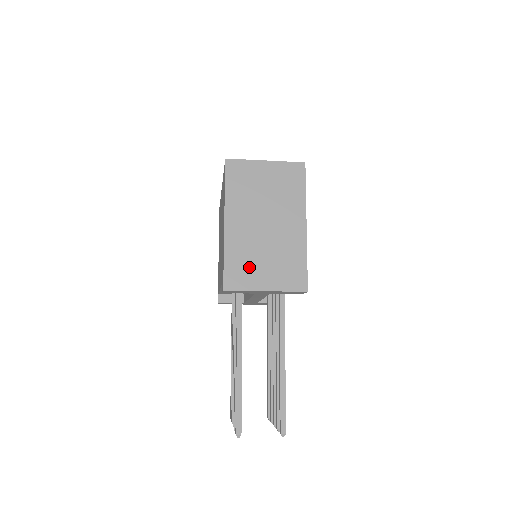
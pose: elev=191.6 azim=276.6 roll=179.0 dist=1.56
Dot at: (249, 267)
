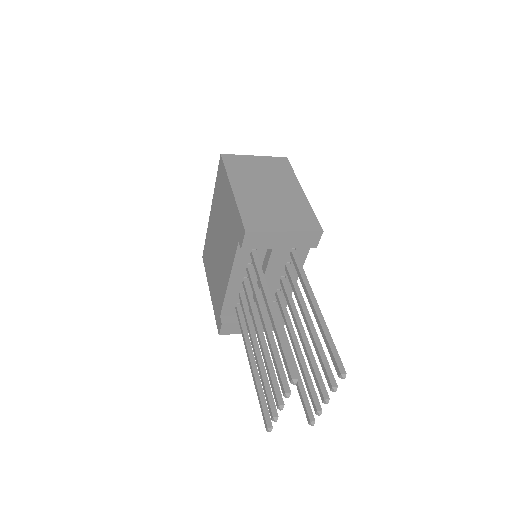
Dot at: (264, 216)
